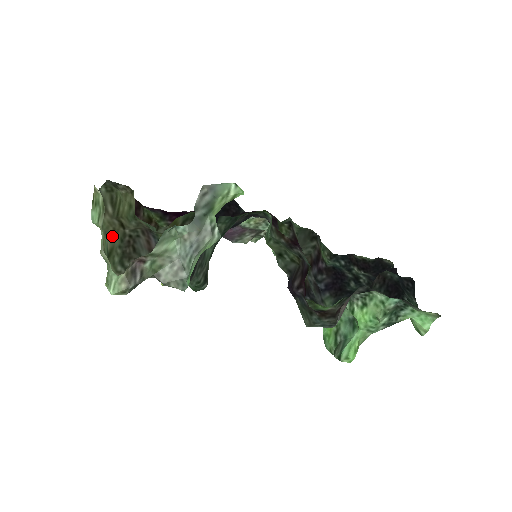
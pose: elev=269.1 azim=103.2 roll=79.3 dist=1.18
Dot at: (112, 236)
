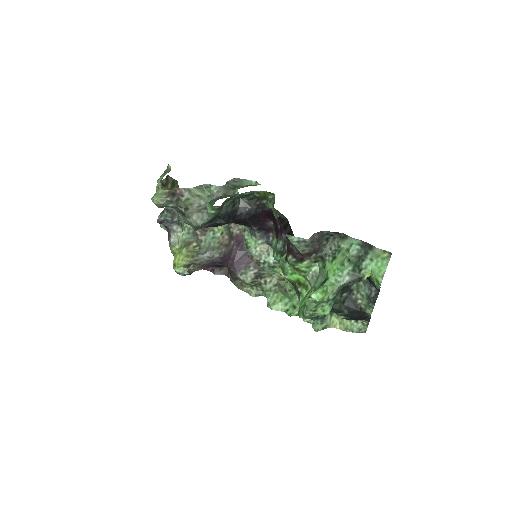
Dot at: occluded
